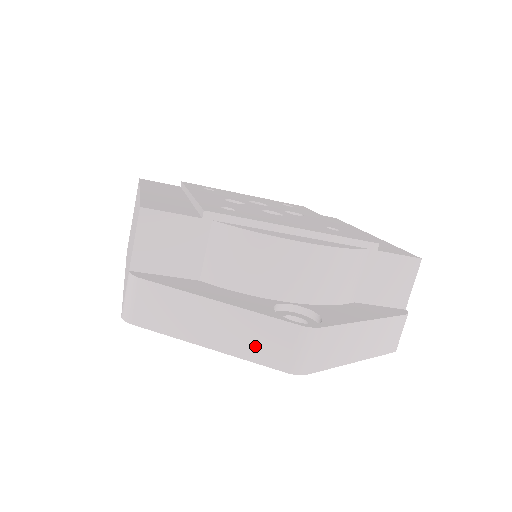
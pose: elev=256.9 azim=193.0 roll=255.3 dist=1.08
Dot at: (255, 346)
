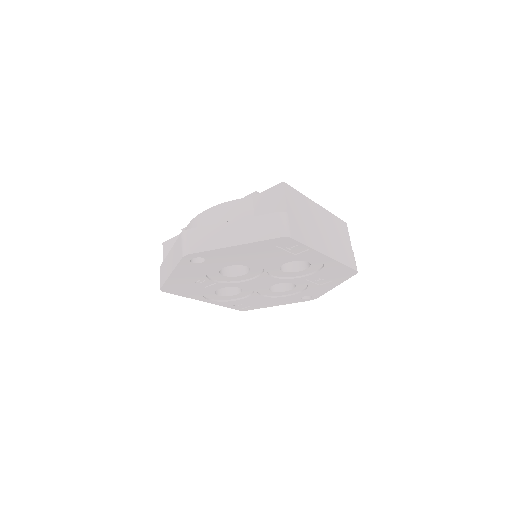
Dot at: (176, 257)
